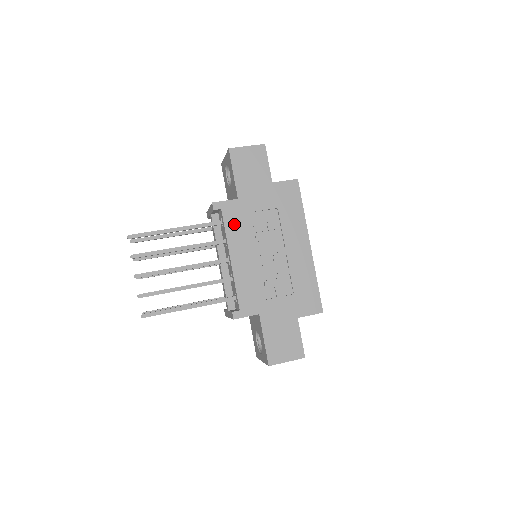
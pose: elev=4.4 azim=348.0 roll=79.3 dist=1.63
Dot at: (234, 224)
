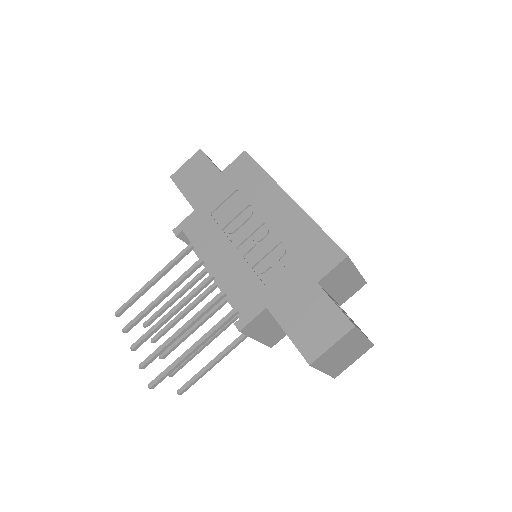
Dot at: (200, 234)
